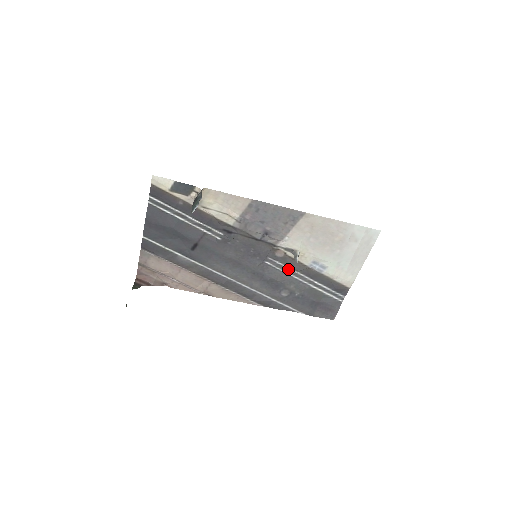
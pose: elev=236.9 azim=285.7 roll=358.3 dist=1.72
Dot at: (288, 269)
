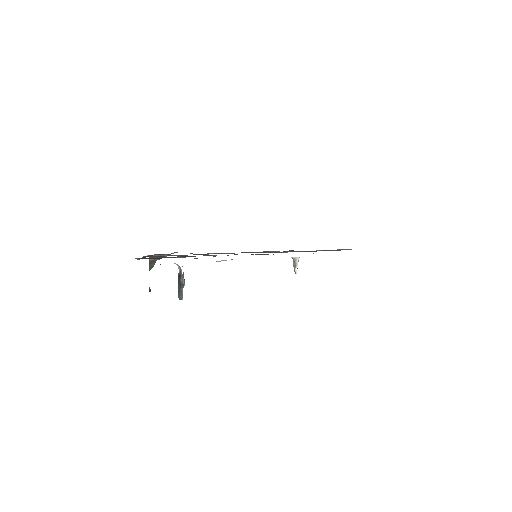
Dot at: occluded
